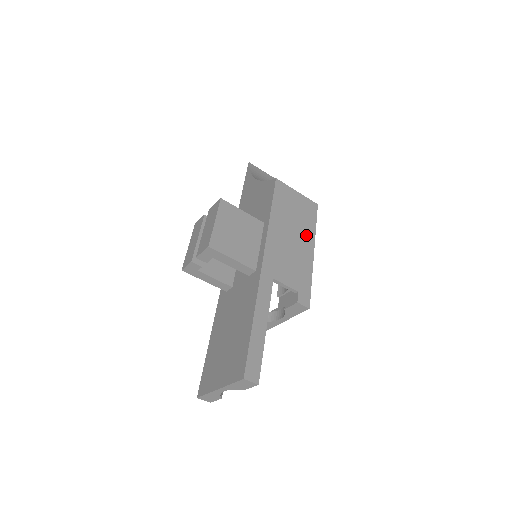
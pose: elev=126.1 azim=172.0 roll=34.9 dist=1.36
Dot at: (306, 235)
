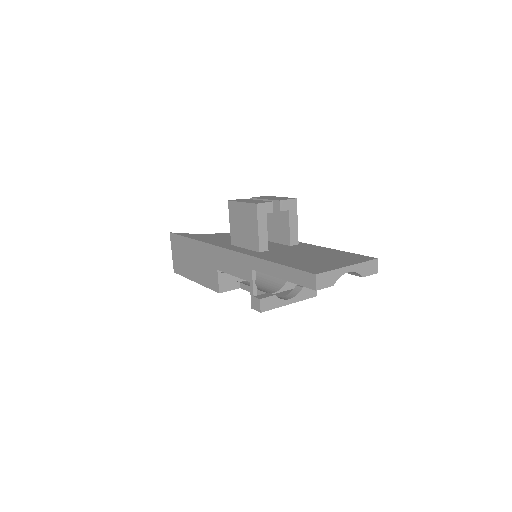
Dot at: occluded
